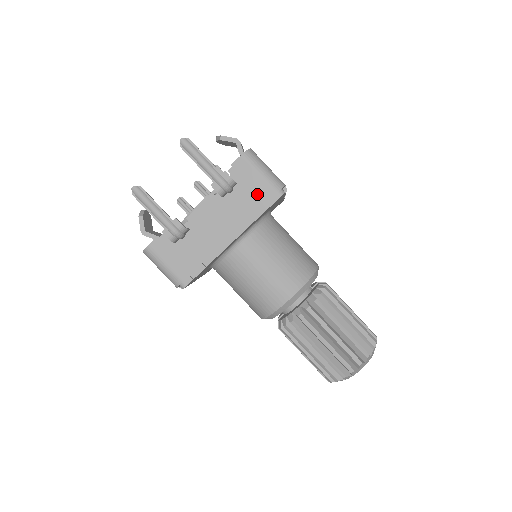
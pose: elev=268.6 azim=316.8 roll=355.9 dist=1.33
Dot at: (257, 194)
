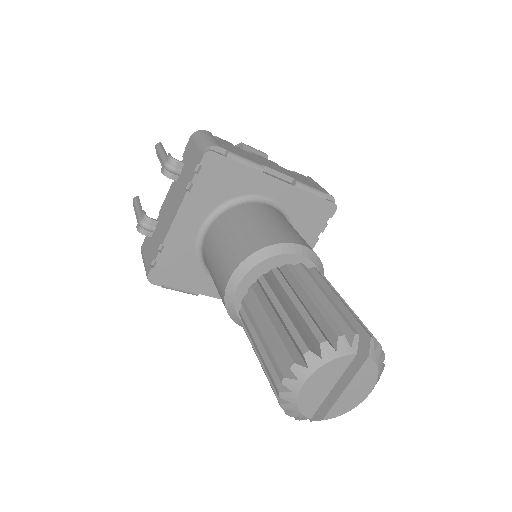
Dot at: (192, 164)
